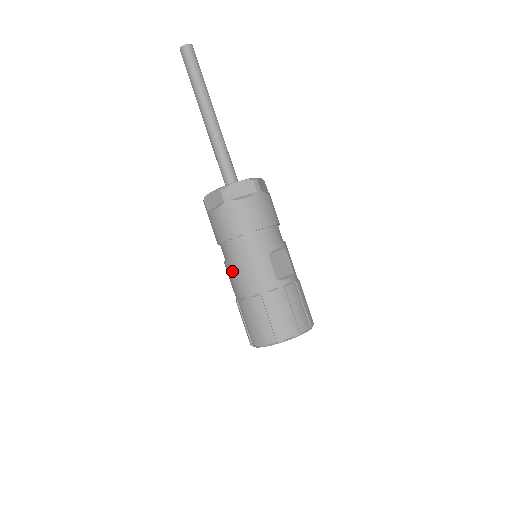
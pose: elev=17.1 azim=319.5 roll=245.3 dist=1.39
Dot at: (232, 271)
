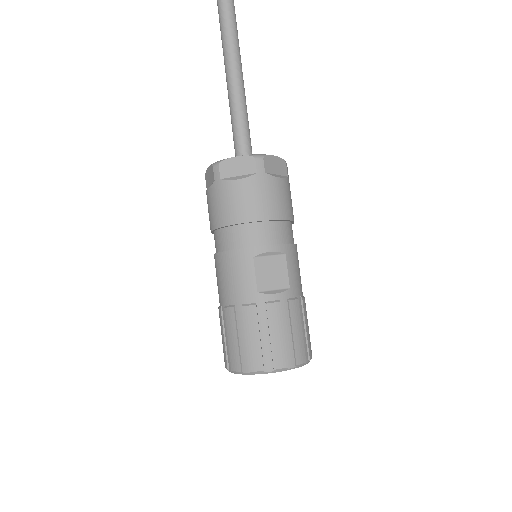
Dot at: occluded
